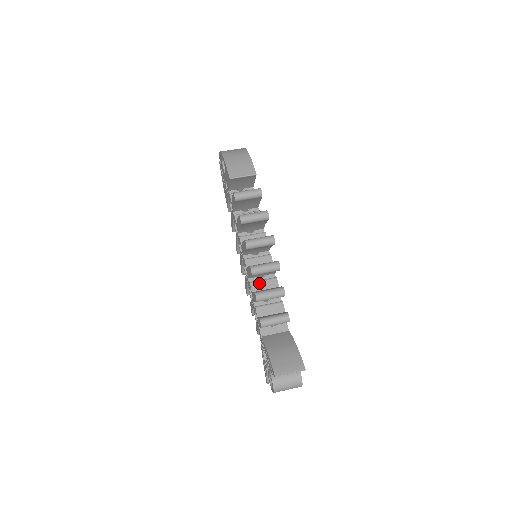
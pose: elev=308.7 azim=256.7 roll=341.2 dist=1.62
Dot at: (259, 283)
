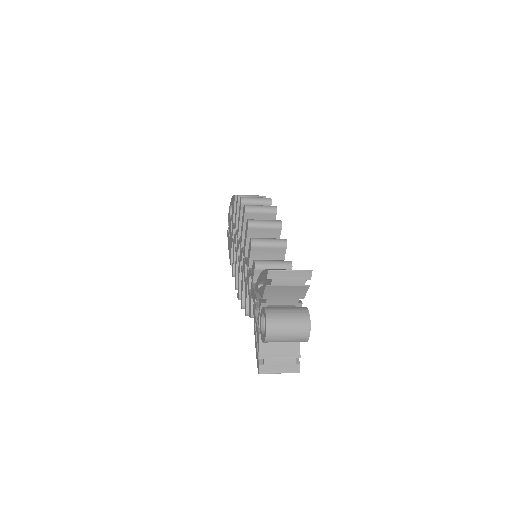
Dot at: occluded
